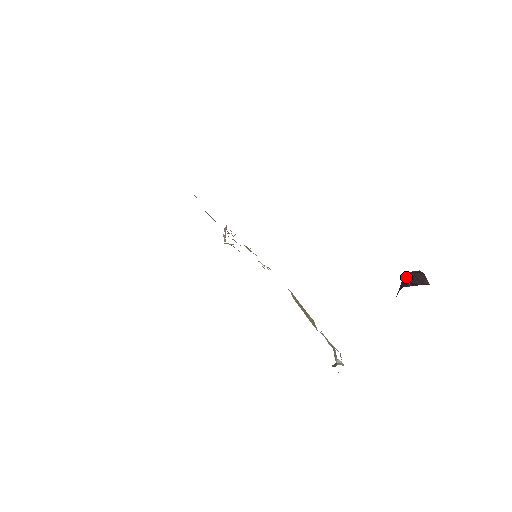
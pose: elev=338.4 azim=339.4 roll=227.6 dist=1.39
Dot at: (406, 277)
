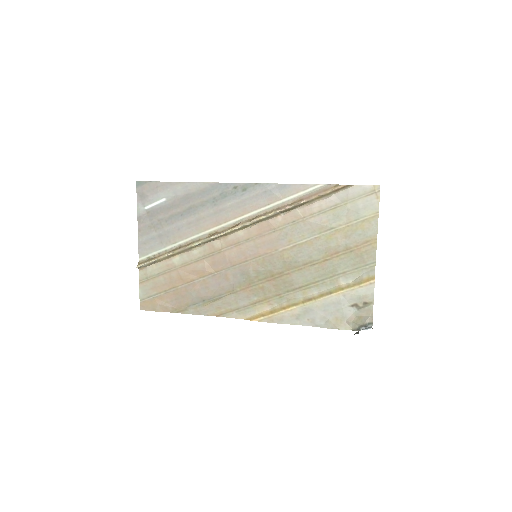
Dot at: occluded
